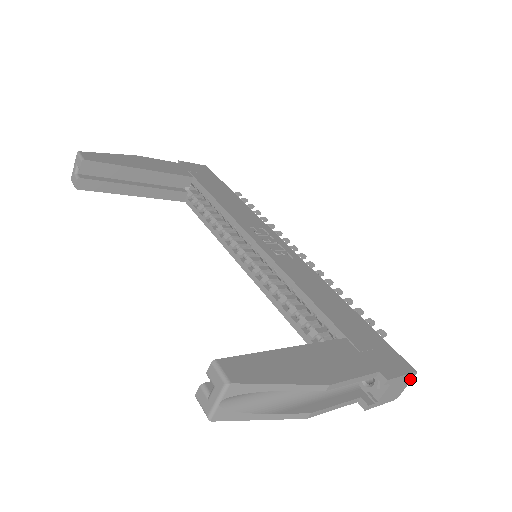
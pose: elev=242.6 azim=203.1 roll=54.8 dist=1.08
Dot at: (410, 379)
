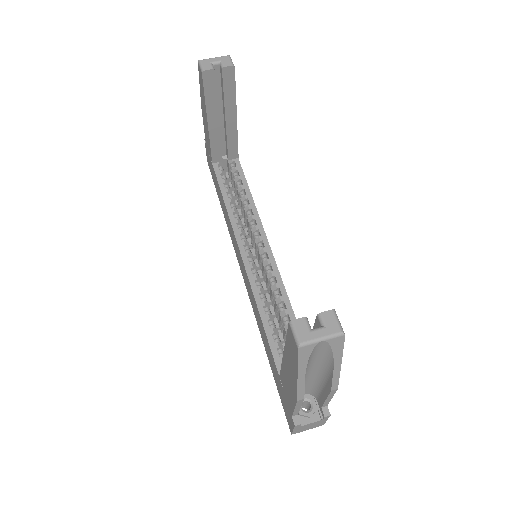
Dot at: (316, 426)
